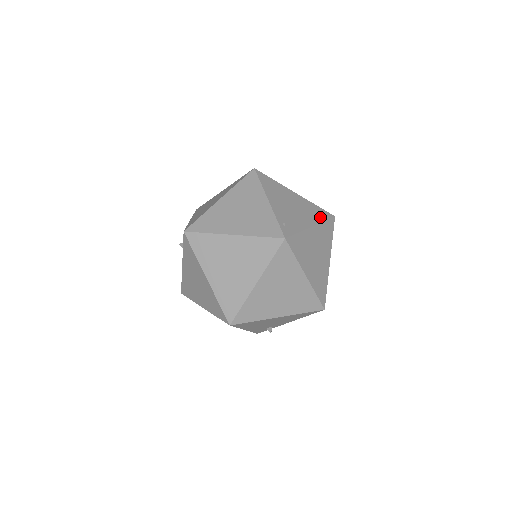
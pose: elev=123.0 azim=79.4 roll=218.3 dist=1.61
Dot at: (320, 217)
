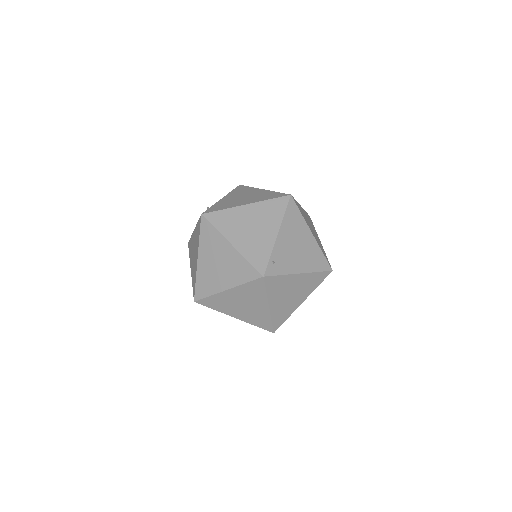
Dot at: (316, 266)
